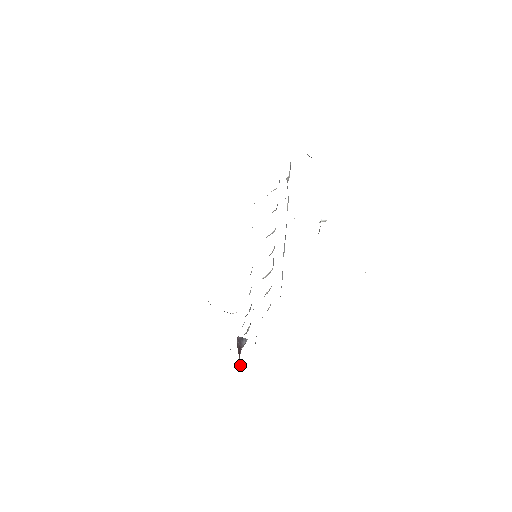
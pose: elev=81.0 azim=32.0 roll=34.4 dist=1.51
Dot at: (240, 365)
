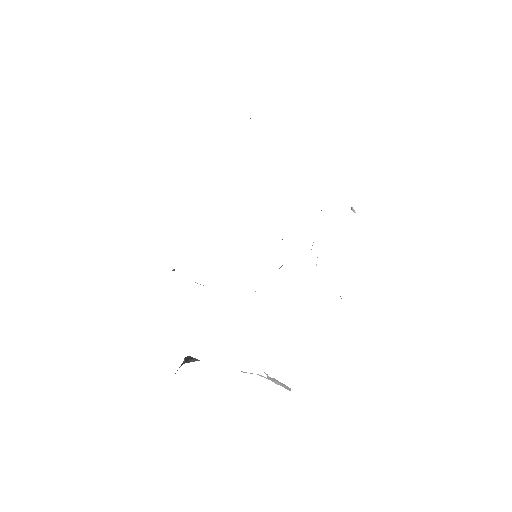
Dot at: occluded
